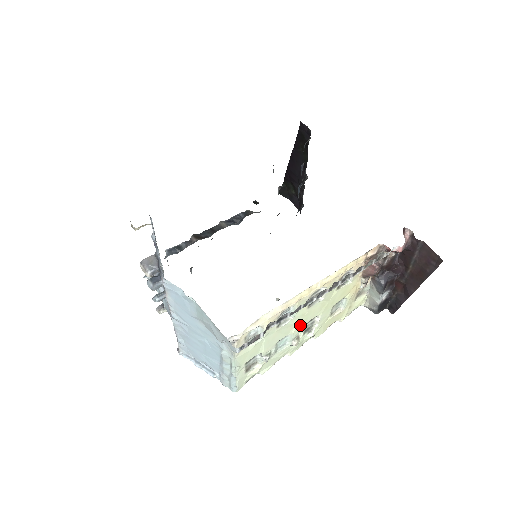
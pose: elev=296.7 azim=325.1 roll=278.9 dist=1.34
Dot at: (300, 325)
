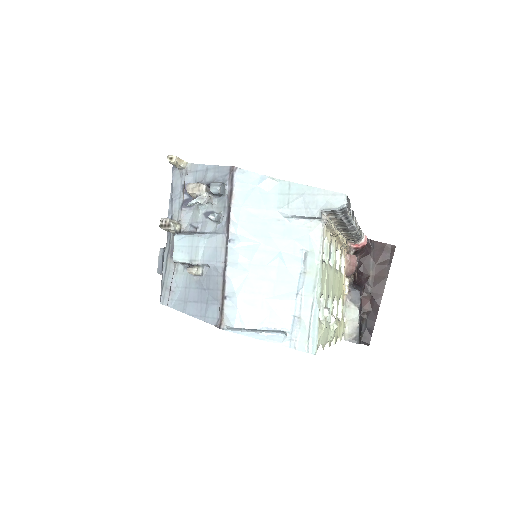
Dot at: (332, 293)
